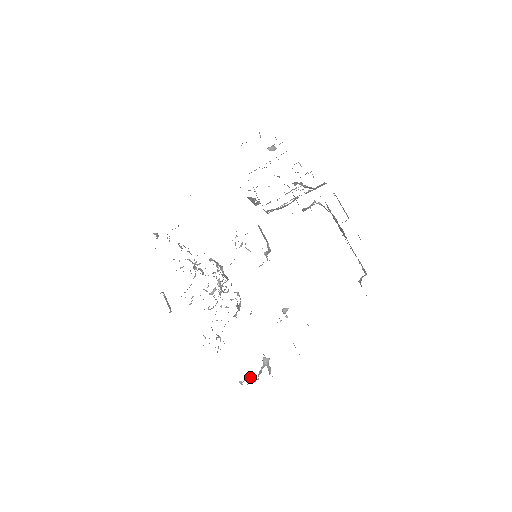
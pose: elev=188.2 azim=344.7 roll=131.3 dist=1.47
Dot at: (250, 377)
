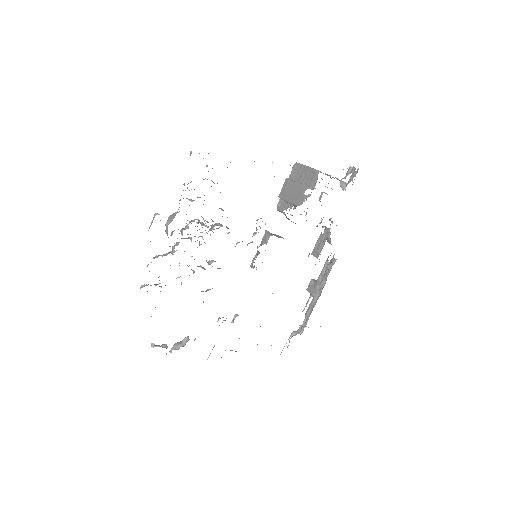
Dot at: (165, 346)
